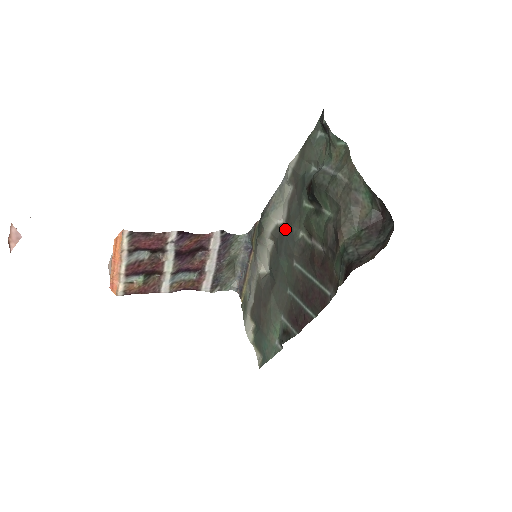
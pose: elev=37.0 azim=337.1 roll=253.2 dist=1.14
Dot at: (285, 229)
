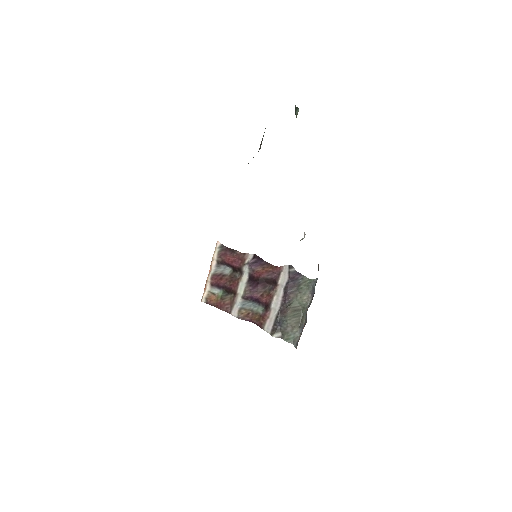
Dot at: occluded
